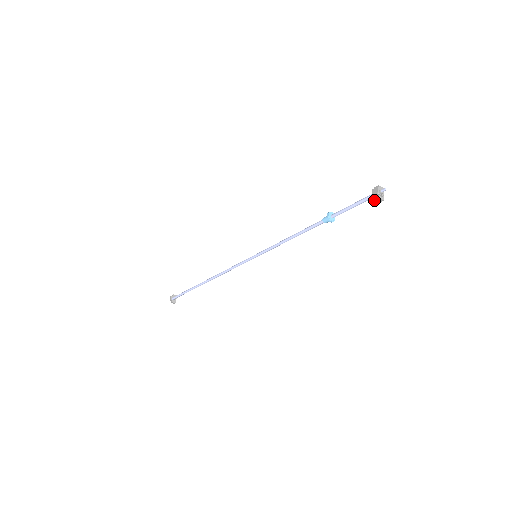
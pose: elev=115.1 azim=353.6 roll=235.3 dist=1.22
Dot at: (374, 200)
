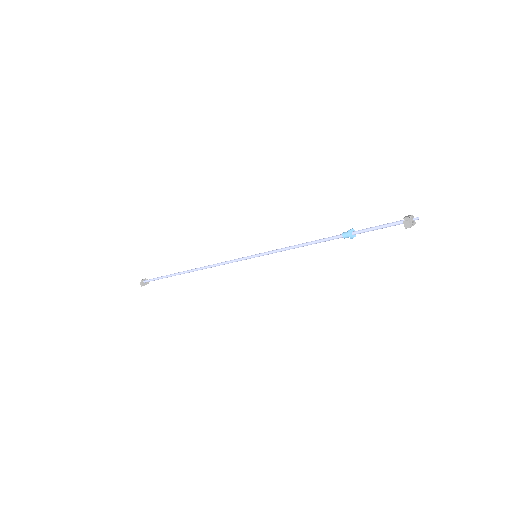
Dot at: (403, 222)
